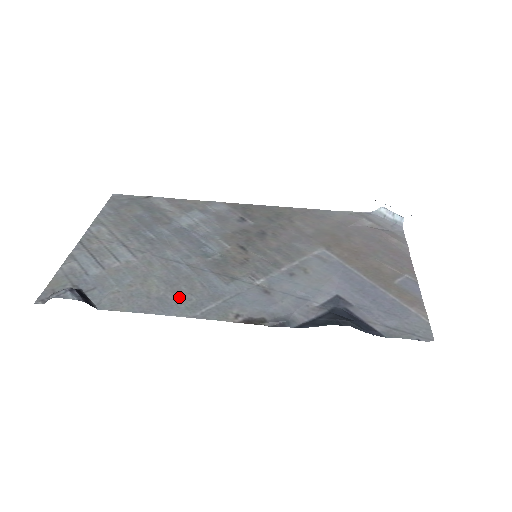
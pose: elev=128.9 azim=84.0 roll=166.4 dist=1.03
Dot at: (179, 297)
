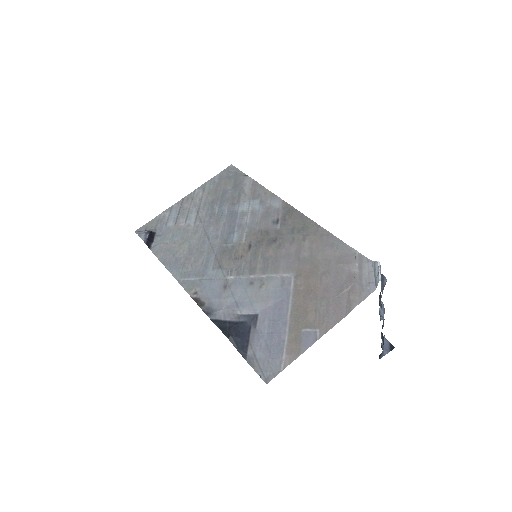
Dot at: (185, 264)
